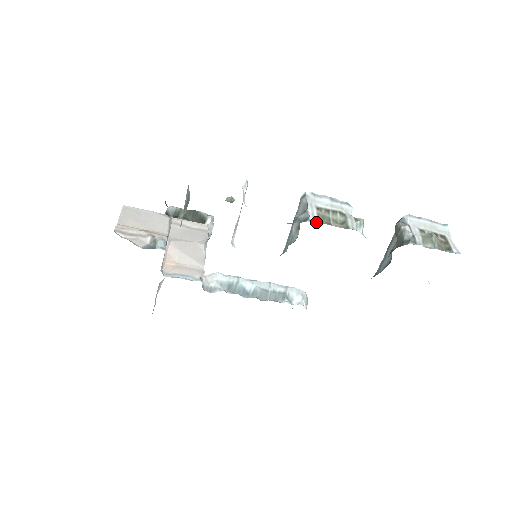
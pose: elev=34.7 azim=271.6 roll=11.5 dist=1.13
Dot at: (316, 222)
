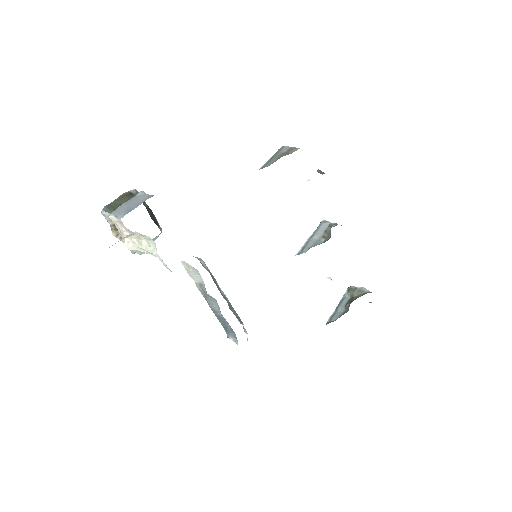
Dot at: occluded
